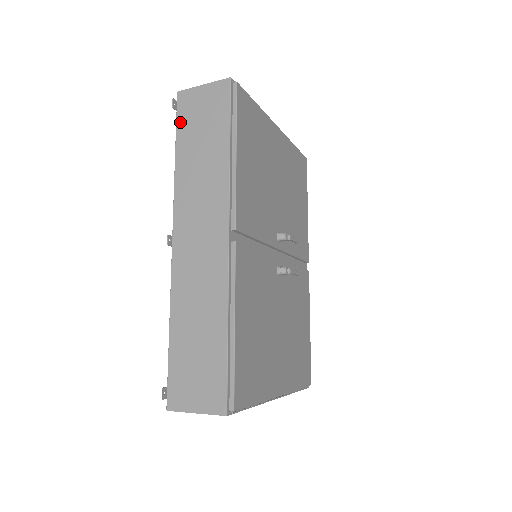
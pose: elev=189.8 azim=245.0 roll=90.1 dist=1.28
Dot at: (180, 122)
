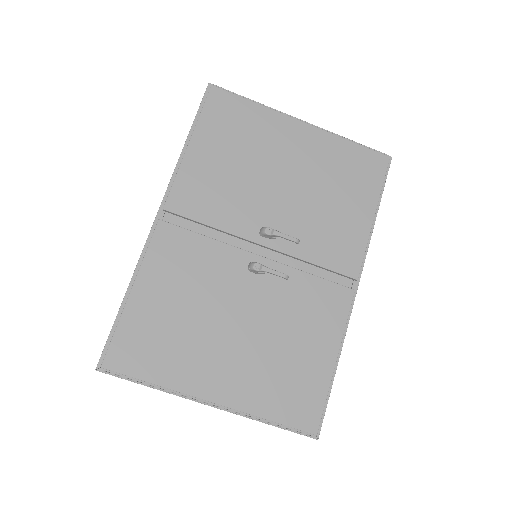
Dot at: occluded
